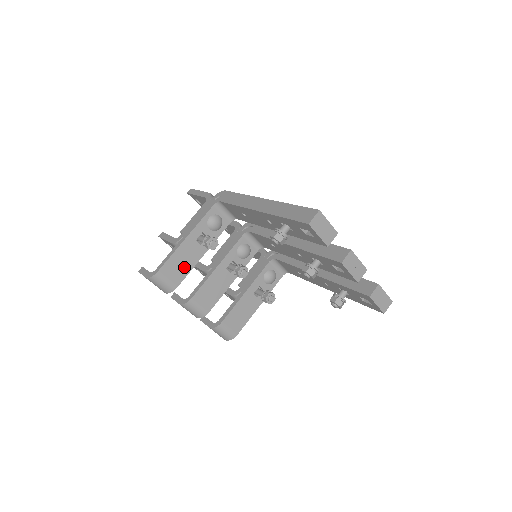
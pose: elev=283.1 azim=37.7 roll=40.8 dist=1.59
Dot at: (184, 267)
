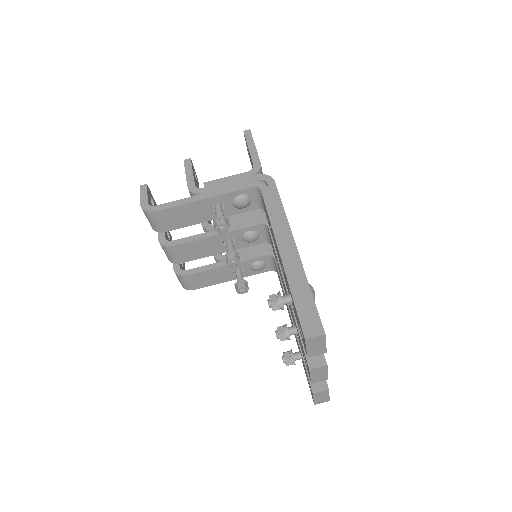
Dot at: (183, 220)
